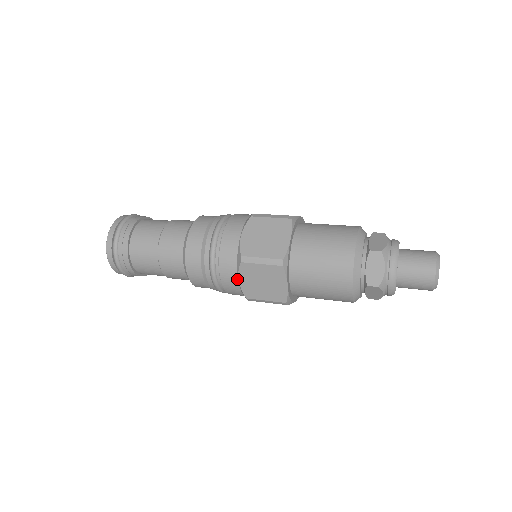
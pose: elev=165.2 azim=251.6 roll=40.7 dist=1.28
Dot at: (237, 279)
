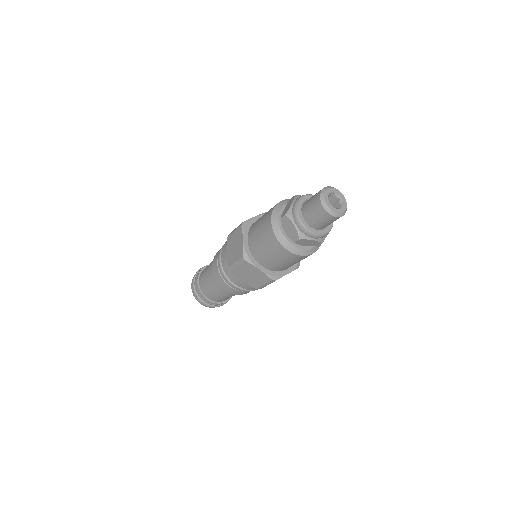
Dot at: (241, 281)
